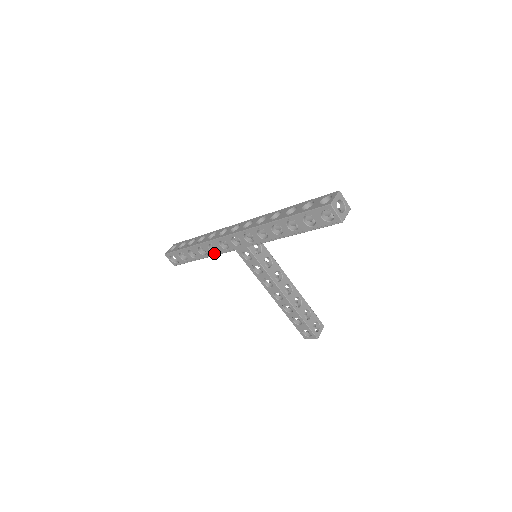
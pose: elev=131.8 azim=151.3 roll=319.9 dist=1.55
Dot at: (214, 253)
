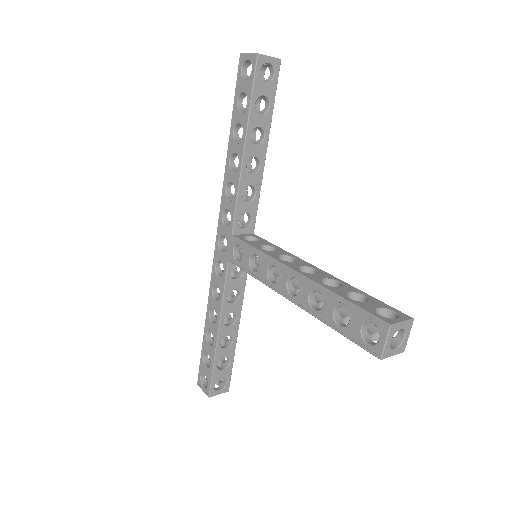
Dot at: (220, 301)
